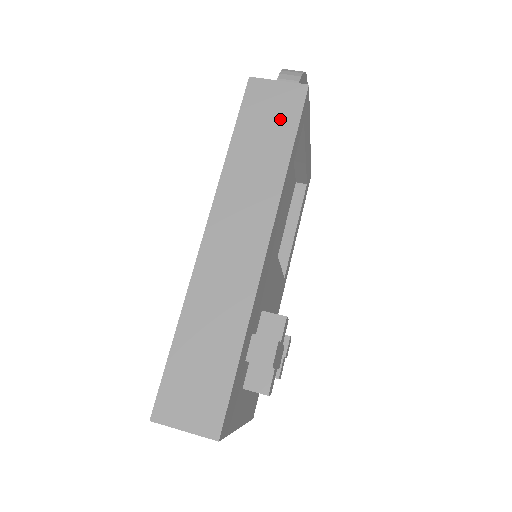
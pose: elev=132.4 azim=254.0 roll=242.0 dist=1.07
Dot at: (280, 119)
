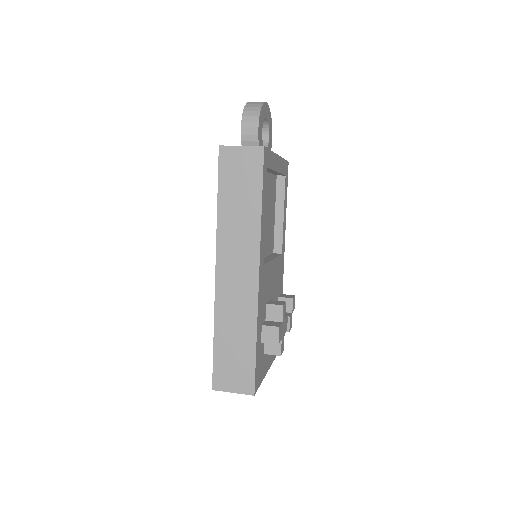
Dot at: (248, 178)
